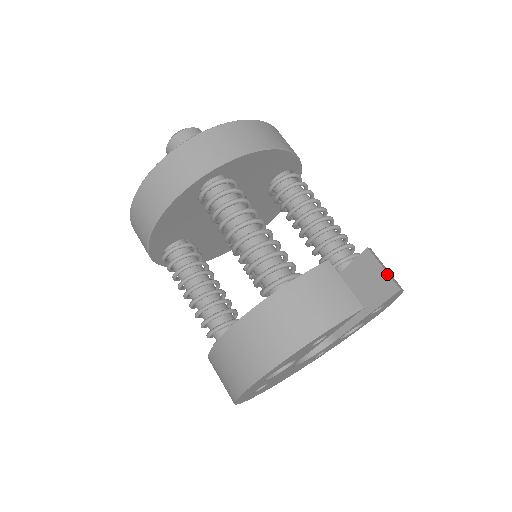
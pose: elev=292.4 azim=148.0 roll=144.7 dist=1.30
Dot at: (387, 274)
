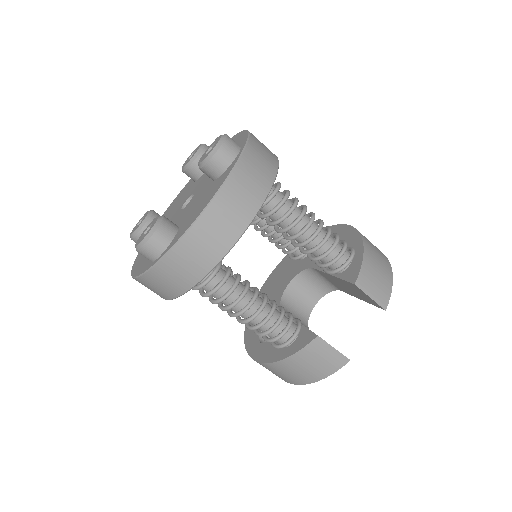
Dot at: (374, 301)
